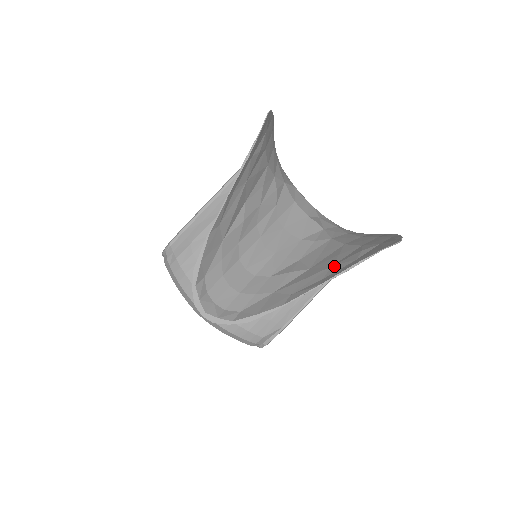
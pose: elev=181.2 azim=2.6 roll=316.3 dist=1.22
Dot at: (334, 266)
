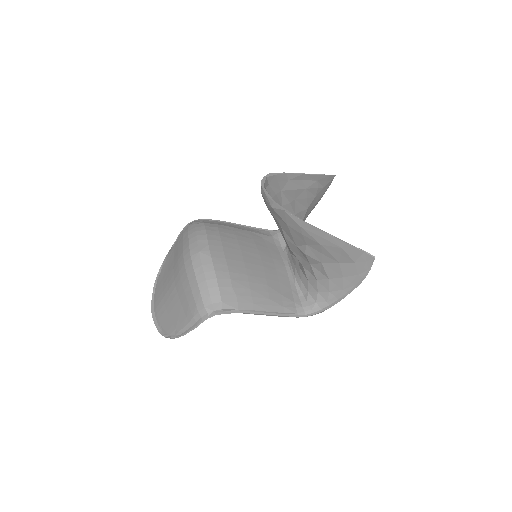
Dot at: (331, 246)
